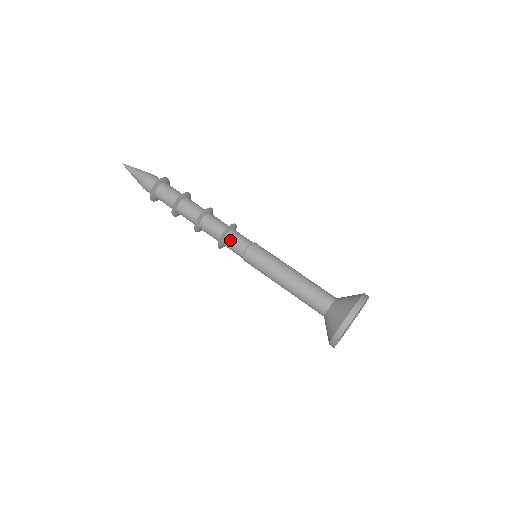
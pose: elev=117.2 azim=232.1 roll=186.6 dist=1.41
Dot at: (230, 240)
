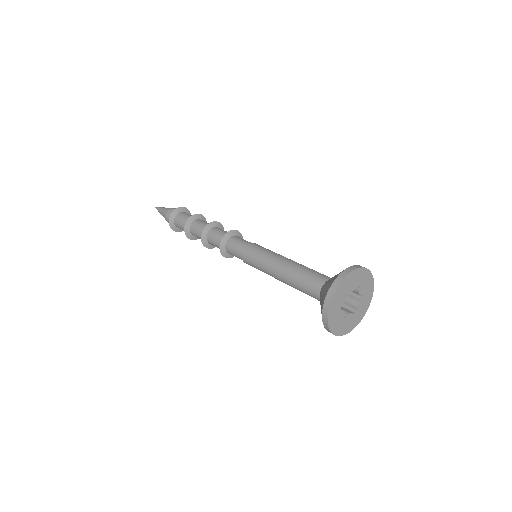
Dot at: occluded
